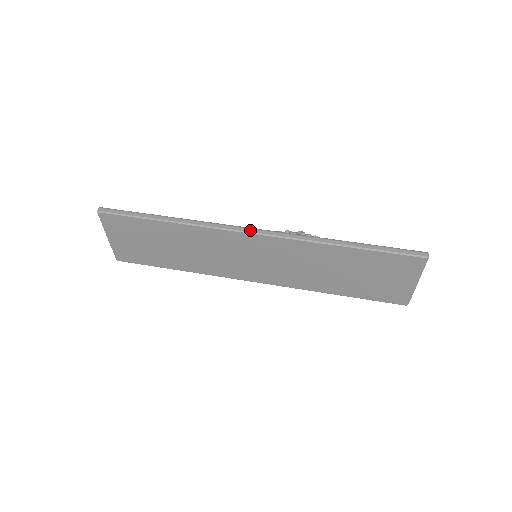
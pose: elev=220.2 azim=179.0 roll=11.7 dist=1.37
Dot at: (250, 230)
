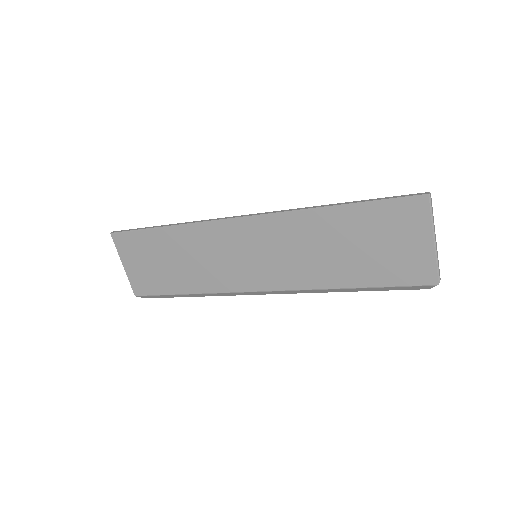
Dot at: (238, 216)
